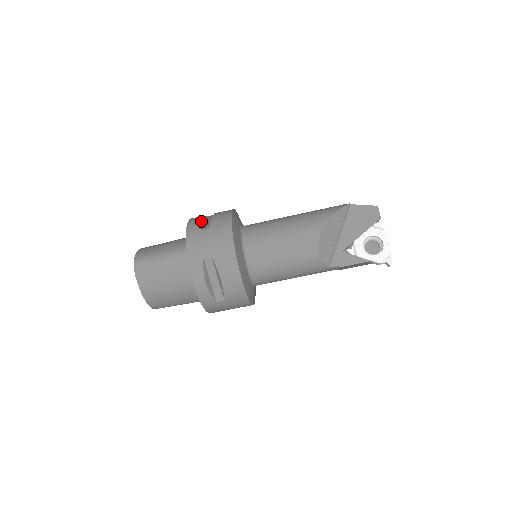
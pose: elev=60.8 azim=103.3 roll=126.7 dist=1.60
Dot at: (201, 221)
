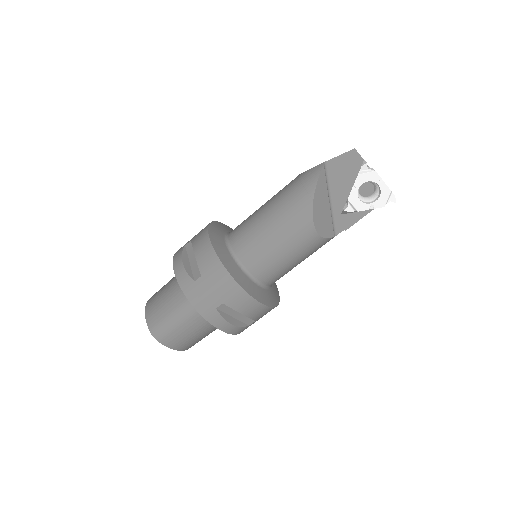
Dot at: (186, 265)
